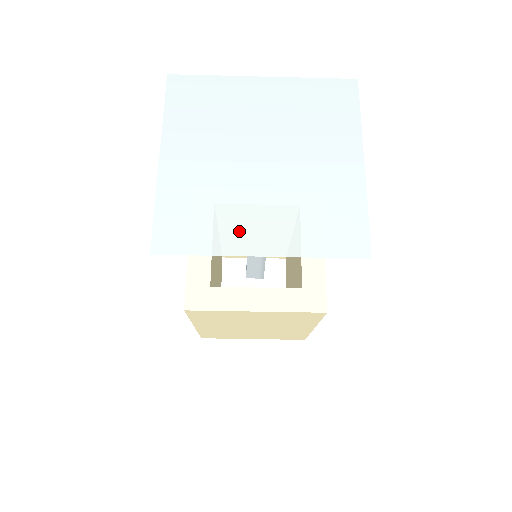
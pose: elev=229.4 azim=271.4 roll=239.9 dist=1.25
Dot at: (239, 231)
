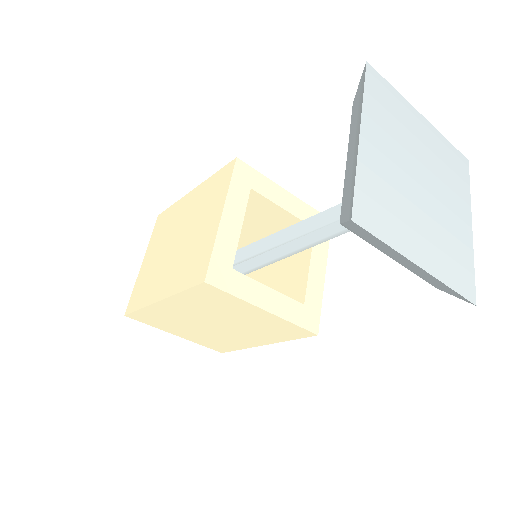
Dot at: (409, 237)
